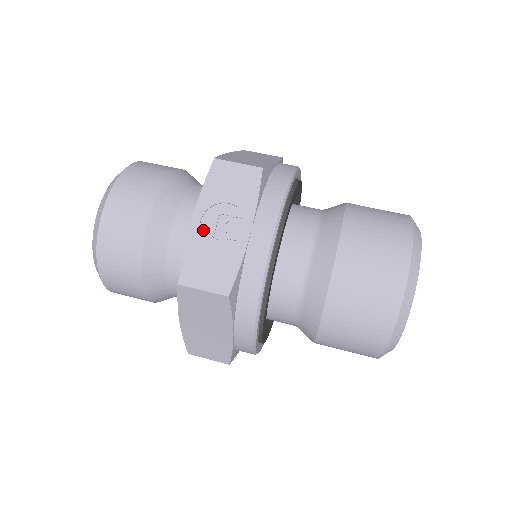
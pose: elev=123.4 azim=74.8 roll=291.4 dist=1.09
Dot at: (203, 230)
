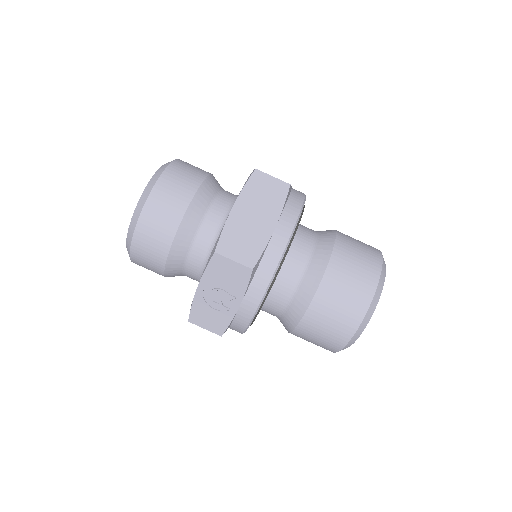
Dot at: (205, 296)
